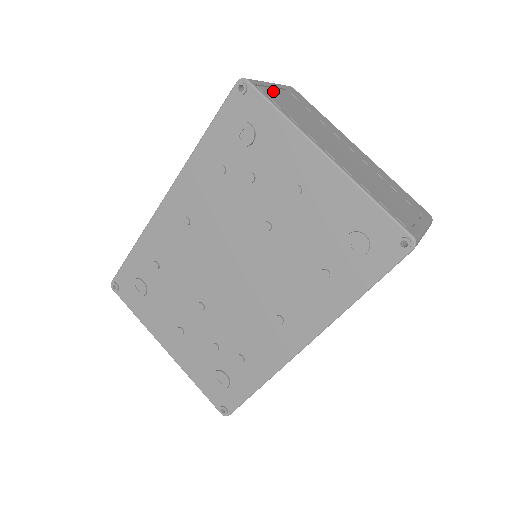
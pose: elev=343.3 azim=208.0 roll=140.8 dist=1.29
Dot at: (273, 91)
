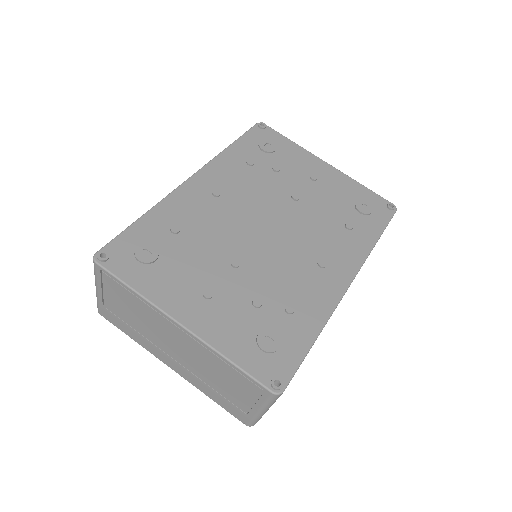
Dot at: occluded
